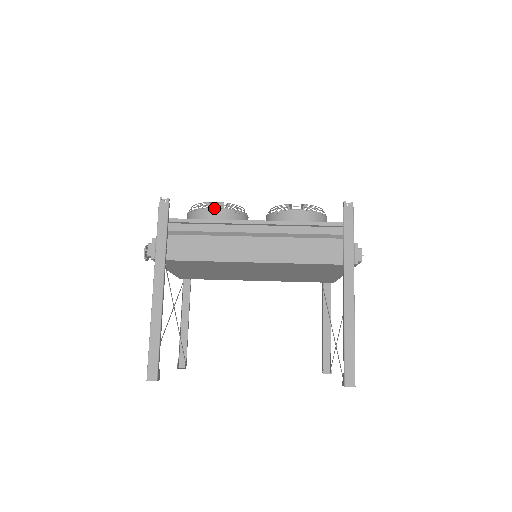
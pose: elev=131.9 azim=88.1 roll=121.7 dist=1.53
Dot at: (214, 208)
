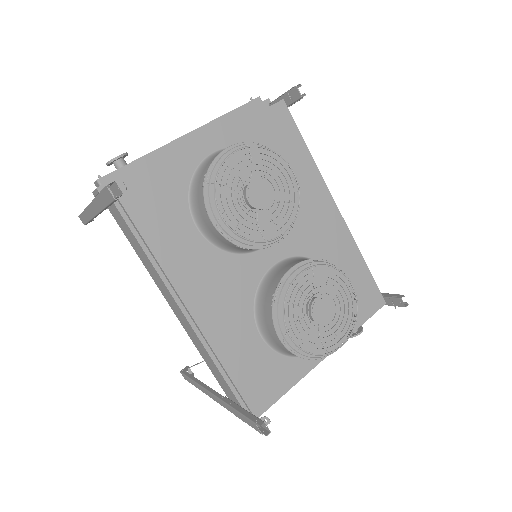
Dot at: (211, 221)
